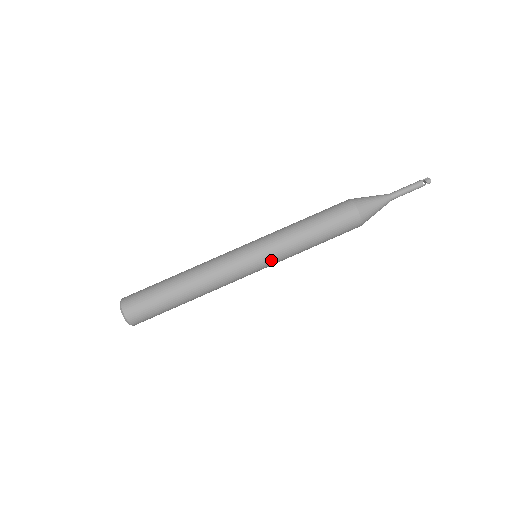
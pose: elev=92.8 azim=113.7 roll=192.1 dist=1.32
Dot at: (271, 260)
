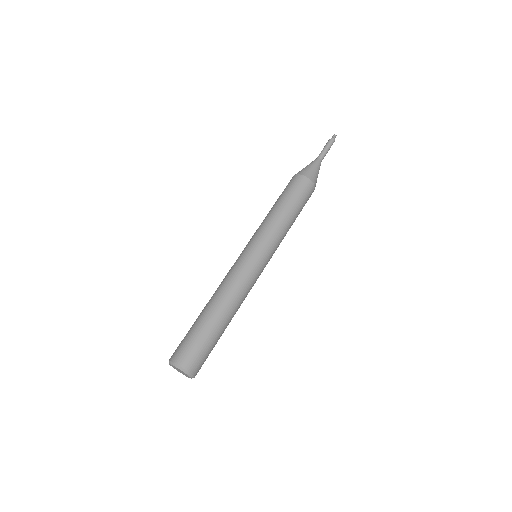
Dot at: (260, 241)
